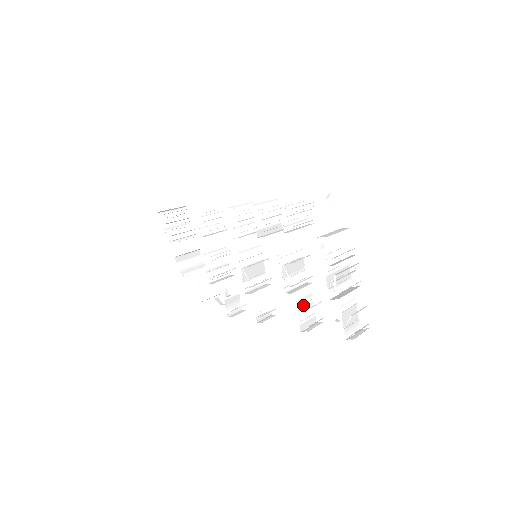
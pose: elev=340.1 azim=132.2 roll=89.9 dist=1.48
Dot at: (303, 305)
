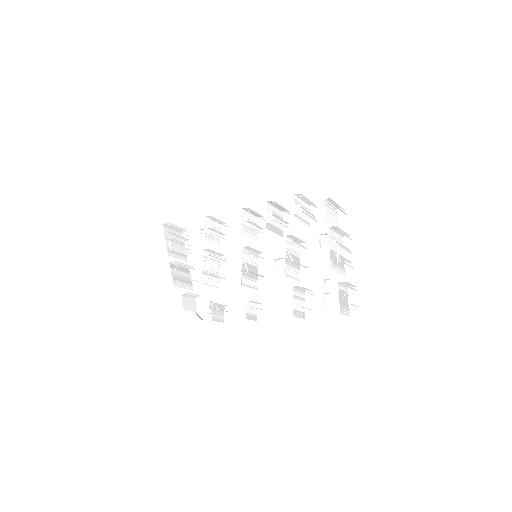
Dot at: (298, 294)
